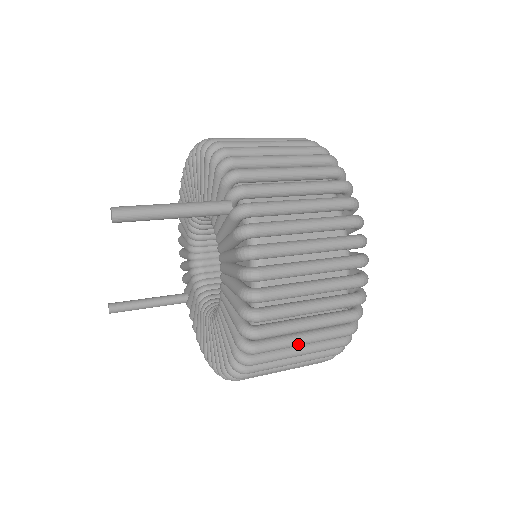
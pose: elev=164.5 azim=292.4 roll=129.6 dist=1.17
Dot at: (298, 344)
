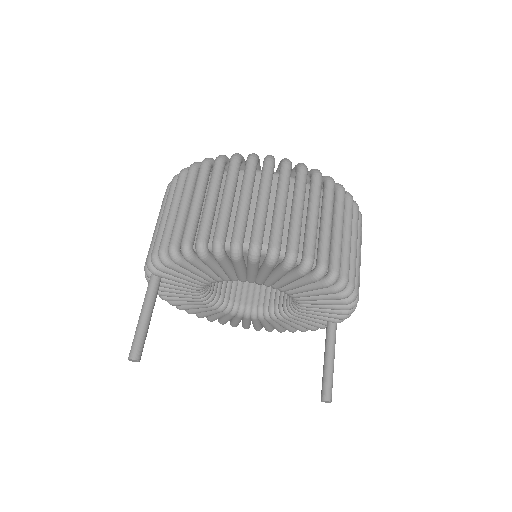
Dot at: occluded
